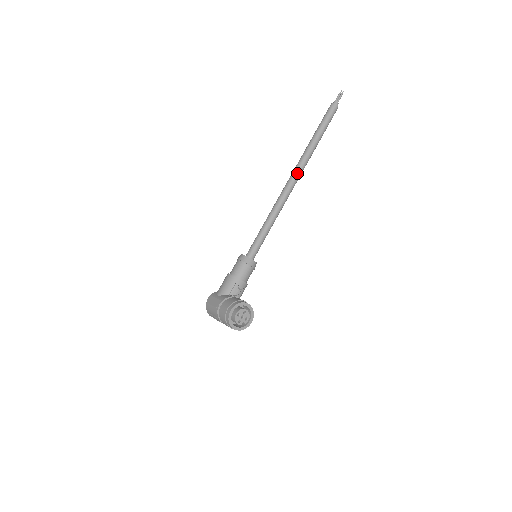
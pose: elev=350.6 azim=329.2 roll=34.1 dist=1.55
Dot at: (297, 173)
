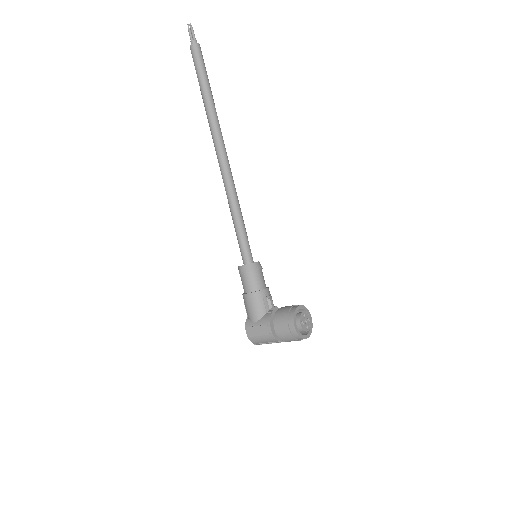
Dot at: (221, 145)
